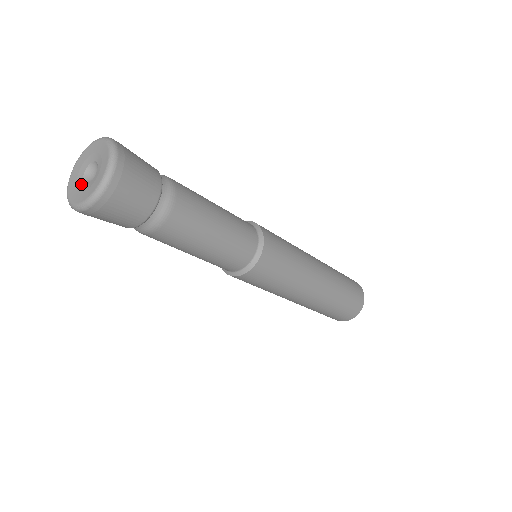
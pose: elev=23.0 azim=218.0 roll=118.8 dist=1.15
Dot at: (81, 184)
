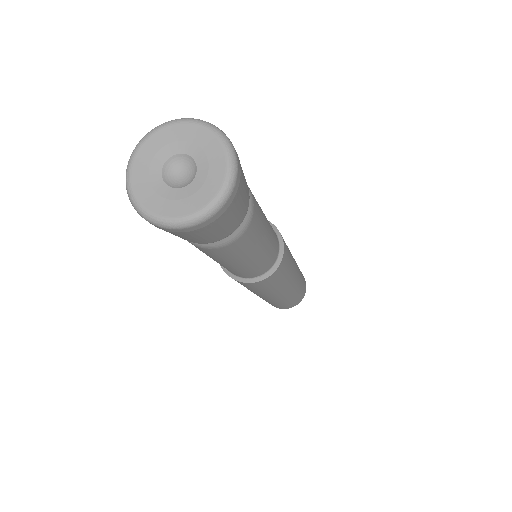
Dot at: (159, 178)
